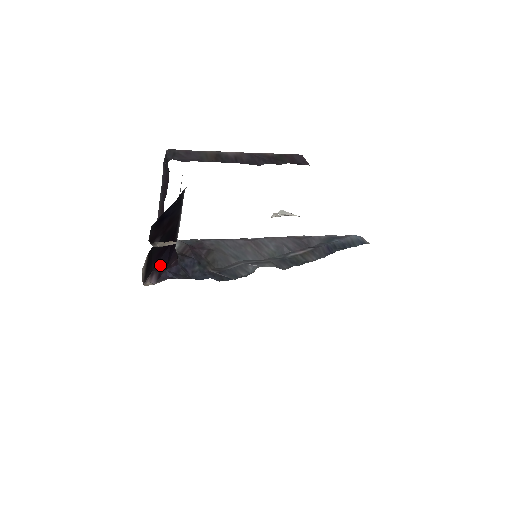
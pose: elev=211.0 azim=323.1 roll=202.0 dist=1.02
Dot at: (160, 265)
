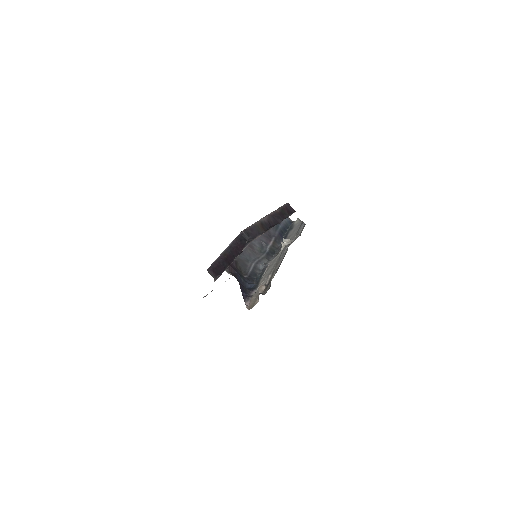
Dot at: occluded
